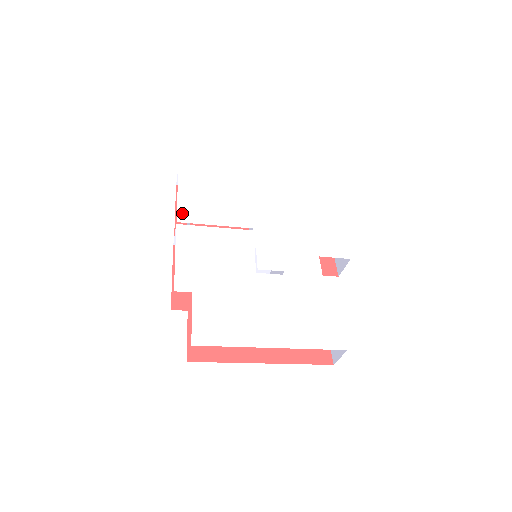
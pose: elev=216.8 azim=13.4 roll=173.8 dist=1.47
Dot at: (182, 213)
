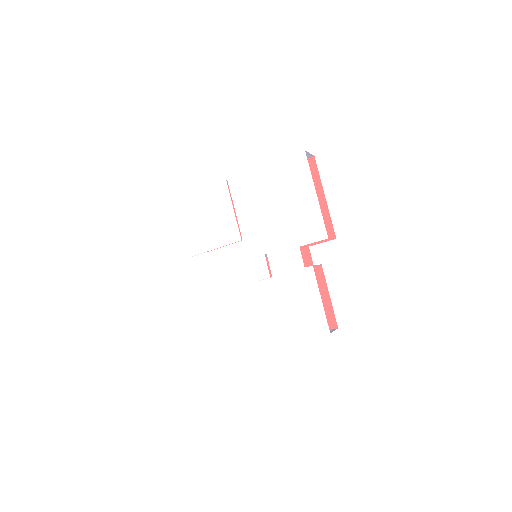
Dot at: (191, 247)
